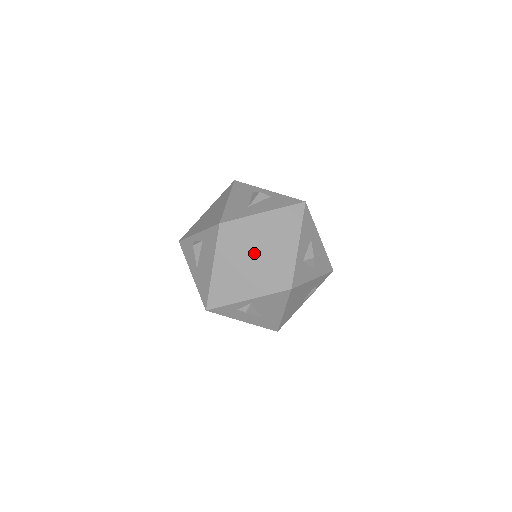
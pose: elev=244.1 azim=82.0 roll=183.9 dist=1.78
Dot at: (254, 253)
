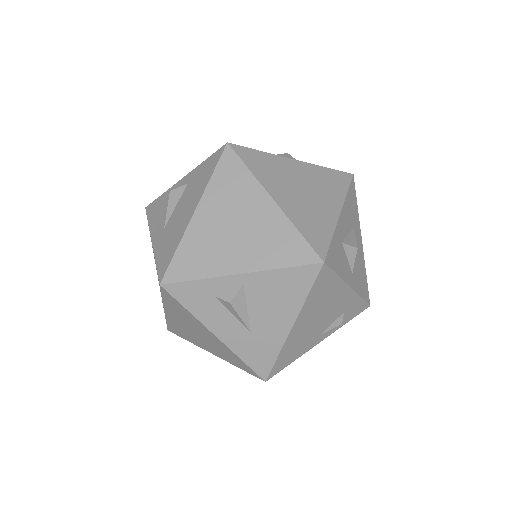
Dot at: (272, 195)
